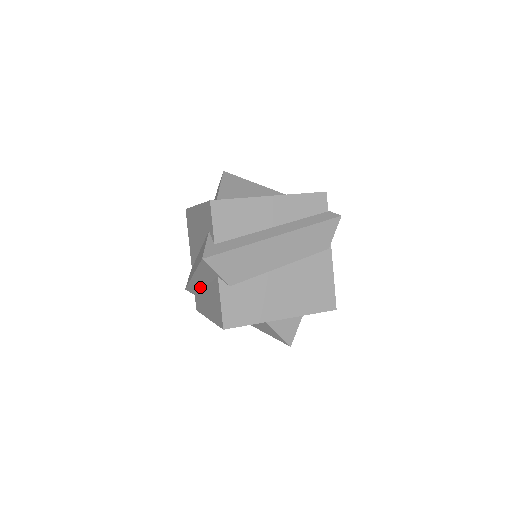
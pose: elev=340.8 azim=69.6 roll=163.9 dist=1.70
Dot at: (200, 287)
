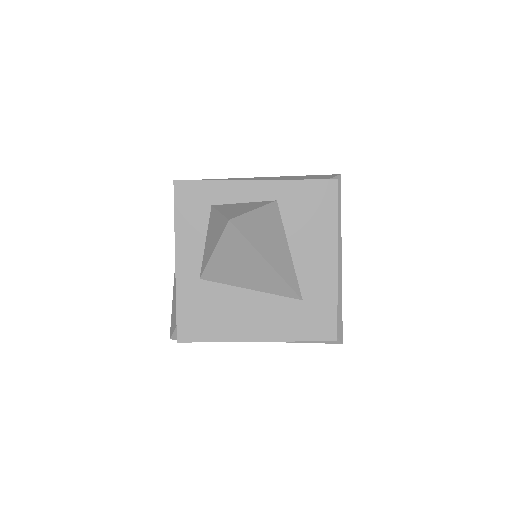
Dot at: occluded
